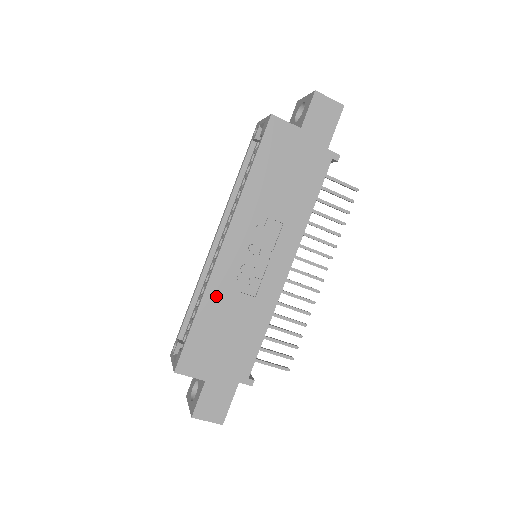
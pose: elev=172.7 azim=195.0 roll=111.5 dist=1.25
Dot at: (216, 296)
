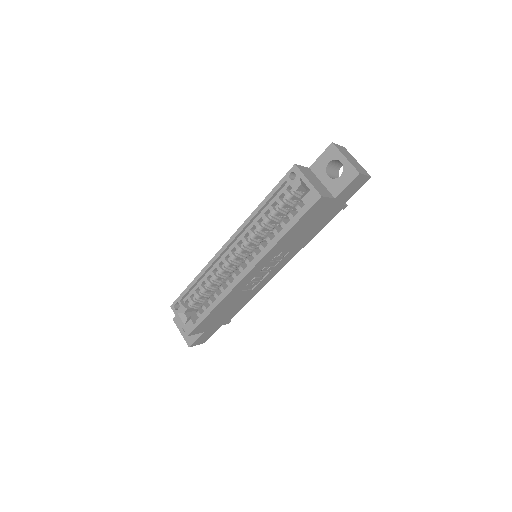
Dot at: (230, 298)
